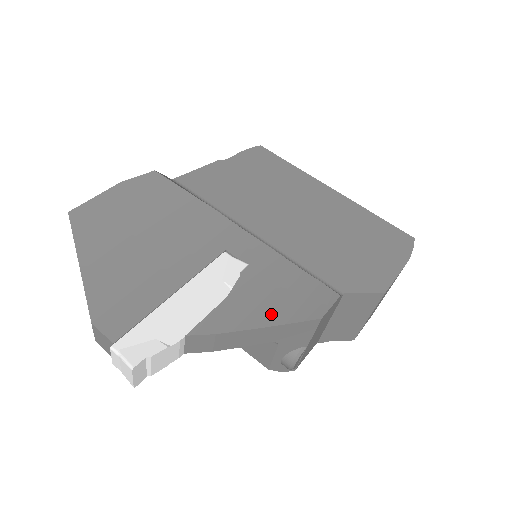
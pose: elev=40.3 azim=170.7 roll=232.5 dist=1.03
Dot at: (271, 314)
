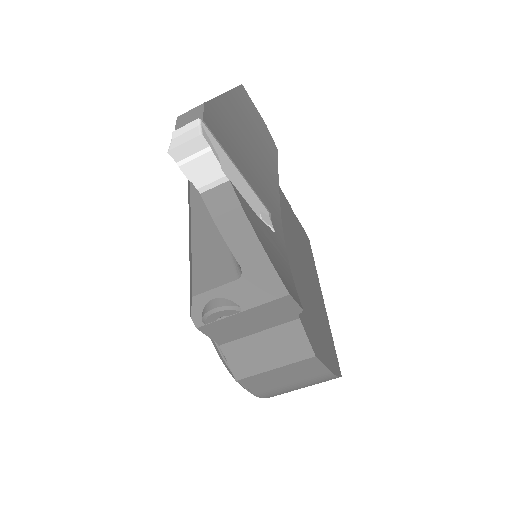
Dot at: (269, 252)
